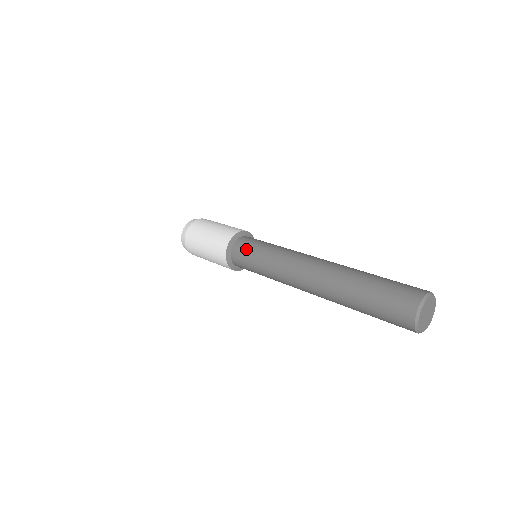
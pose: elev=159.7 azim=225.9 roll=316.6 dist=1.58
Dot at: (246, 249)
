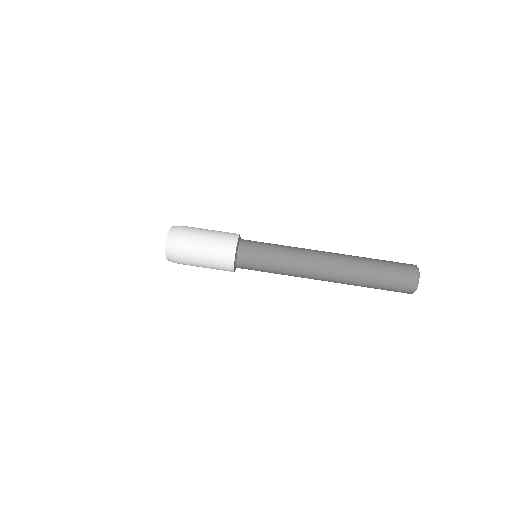
Dot at: (255, 252)
